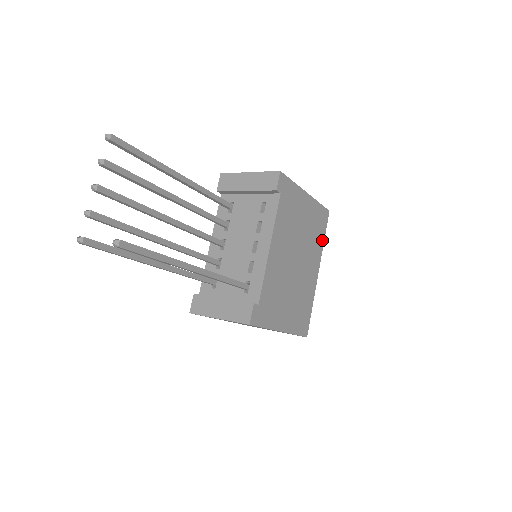
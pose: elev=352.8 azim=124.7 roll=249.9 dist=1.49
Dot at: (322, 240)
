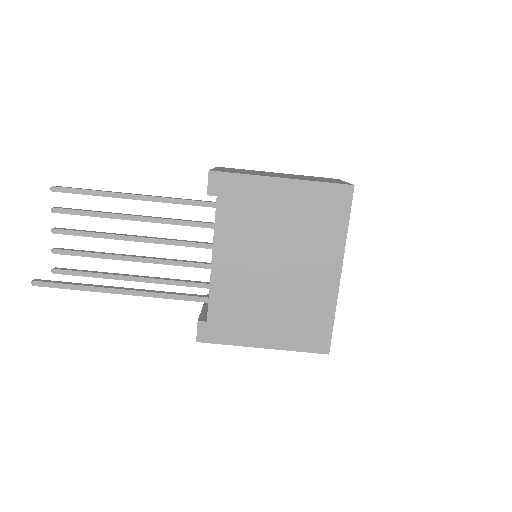
Dot at: (342, 230)
